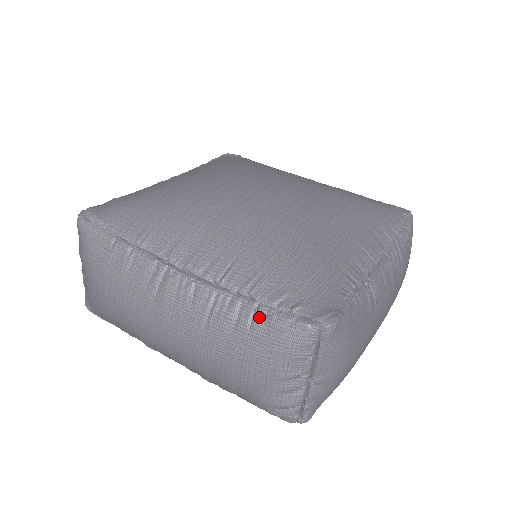
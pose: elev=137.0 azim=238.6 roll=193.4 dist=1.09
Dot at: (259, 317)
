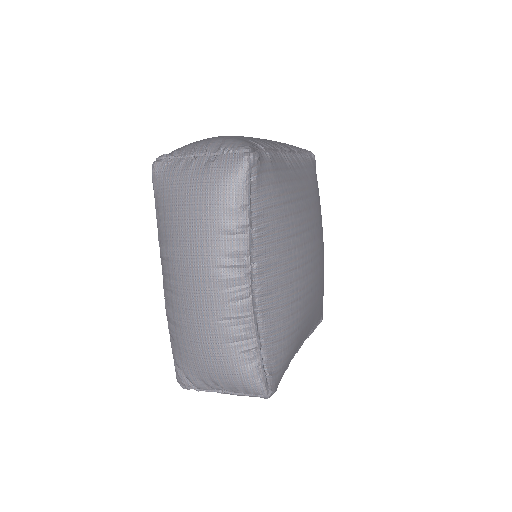
Dot at: (252, 356)
